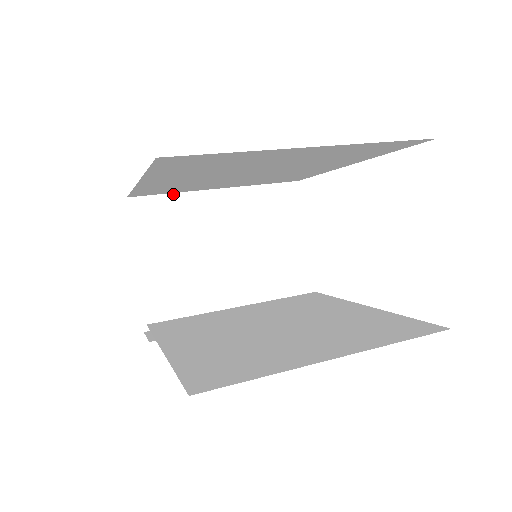
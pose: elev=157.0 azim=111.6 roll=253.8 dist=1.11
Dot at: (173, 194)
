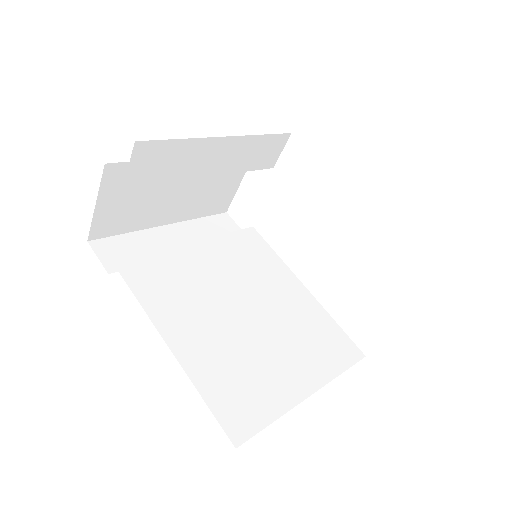
Dot at: (182, 140)
